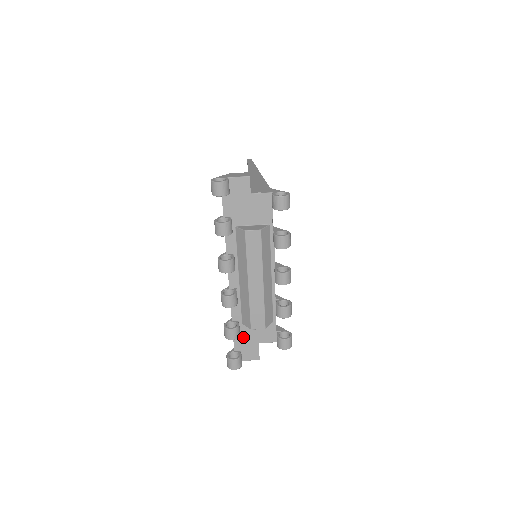
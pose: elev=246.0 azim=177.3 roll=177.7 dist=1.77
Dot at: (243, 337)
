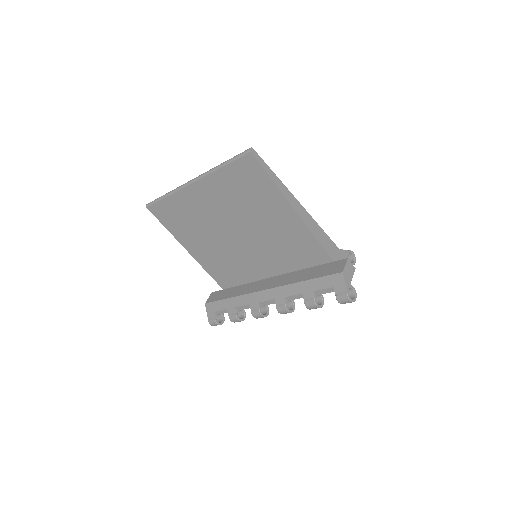
Dot at: occluded
